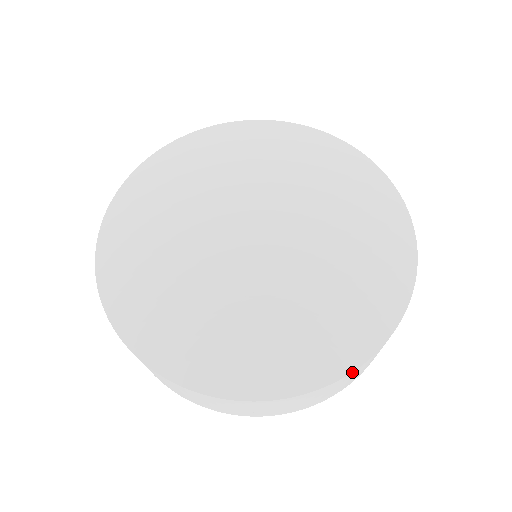
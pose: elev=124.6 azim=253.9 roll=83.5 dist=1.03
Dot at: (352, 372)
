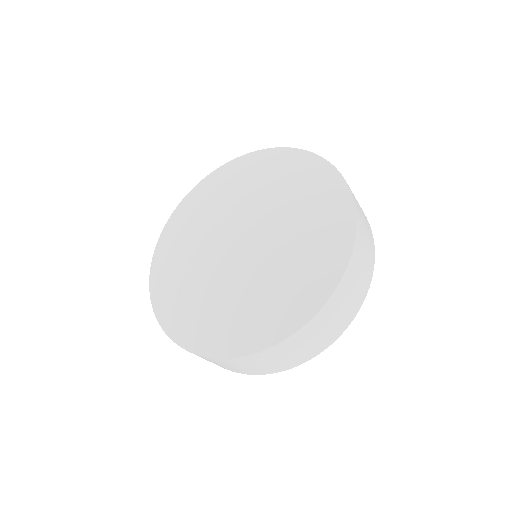
Dot at: (221, 359)
